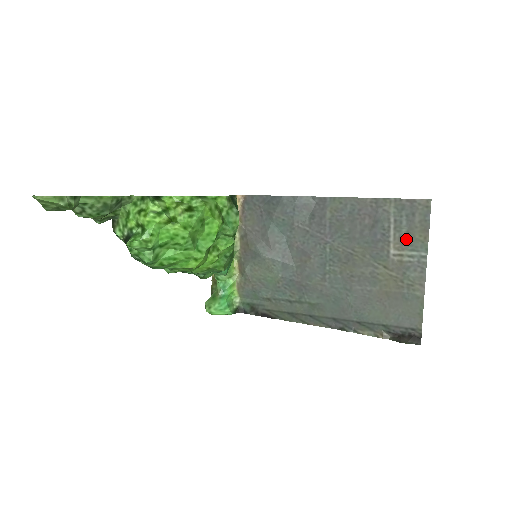
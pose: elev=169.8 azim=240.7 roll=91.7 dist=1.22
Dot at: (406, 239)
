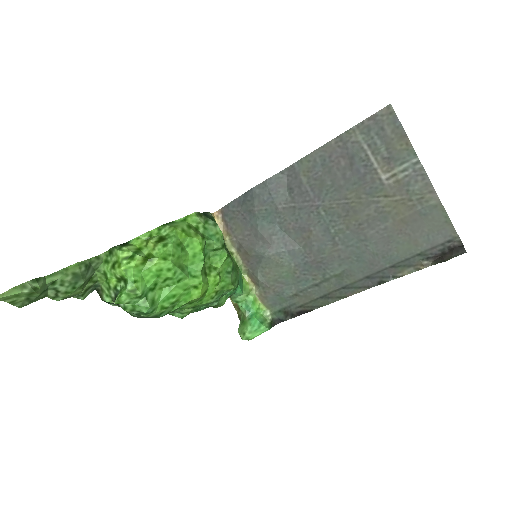
Dot at: (389, 157)
